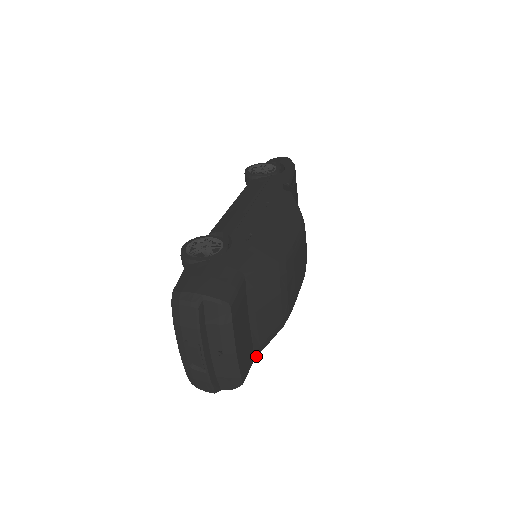
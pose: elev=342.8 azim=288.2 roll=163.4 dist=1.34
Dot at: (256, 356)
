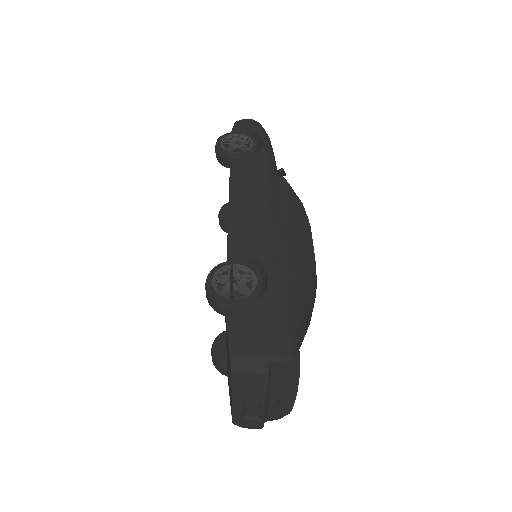
Dot at: occluded
